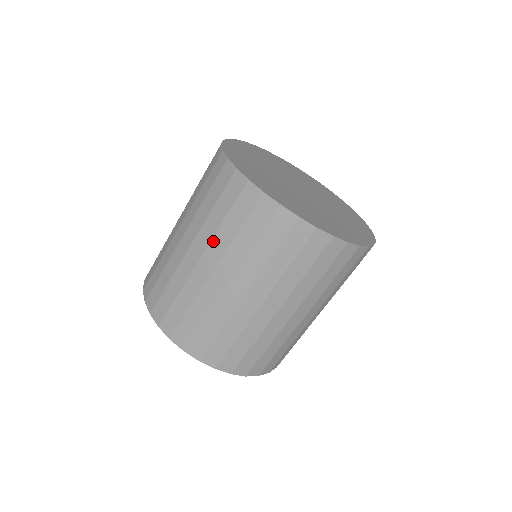
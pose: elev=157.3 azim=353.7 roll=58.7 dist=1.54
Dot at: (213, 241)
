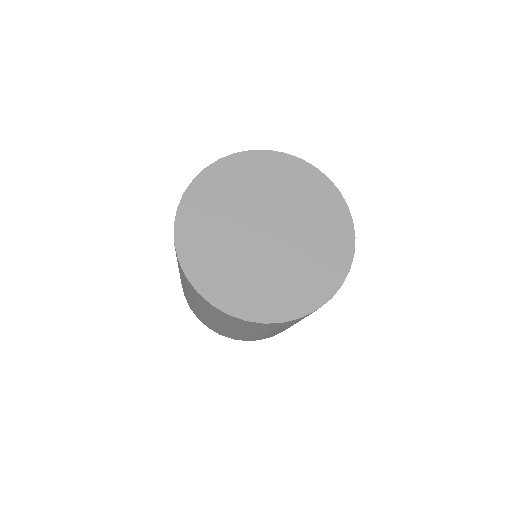
Dot at: occluded
